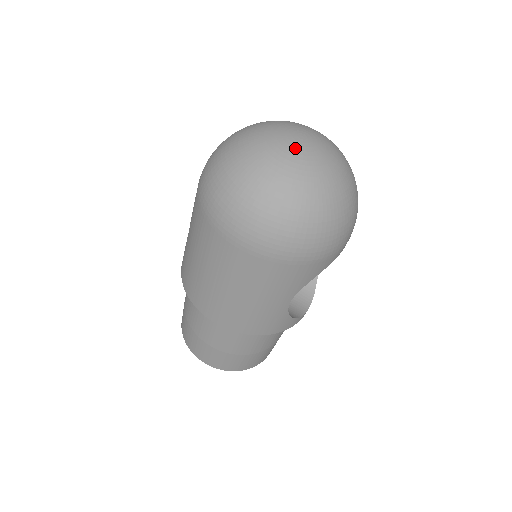
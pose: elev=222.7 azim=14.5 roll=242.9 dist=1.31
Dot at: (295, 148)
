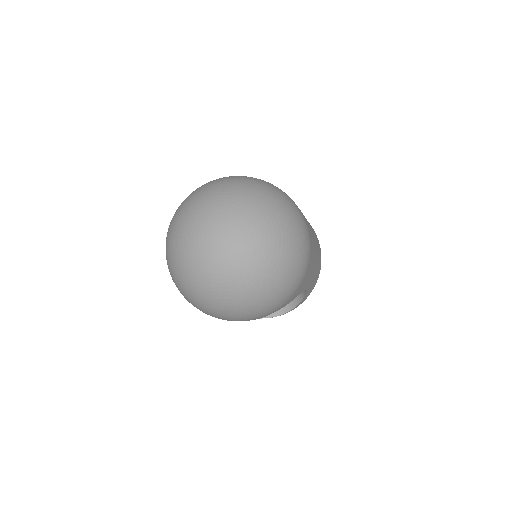
Dot at: (198, 246)
